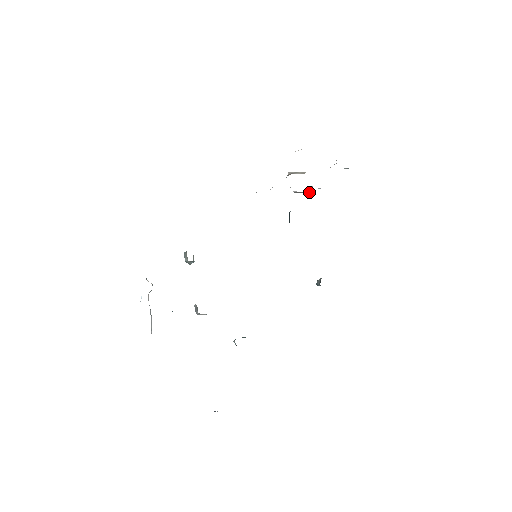
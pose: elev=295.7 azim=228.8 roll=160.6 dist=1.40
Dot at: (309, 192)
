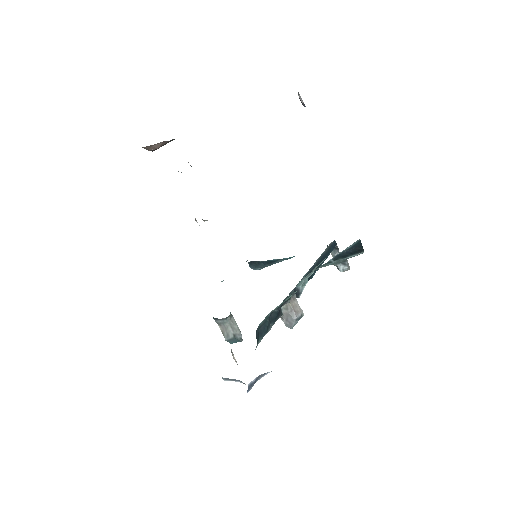
Dot at: occluded
